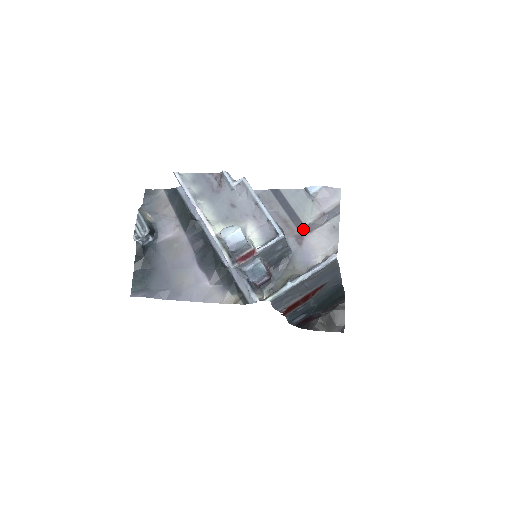
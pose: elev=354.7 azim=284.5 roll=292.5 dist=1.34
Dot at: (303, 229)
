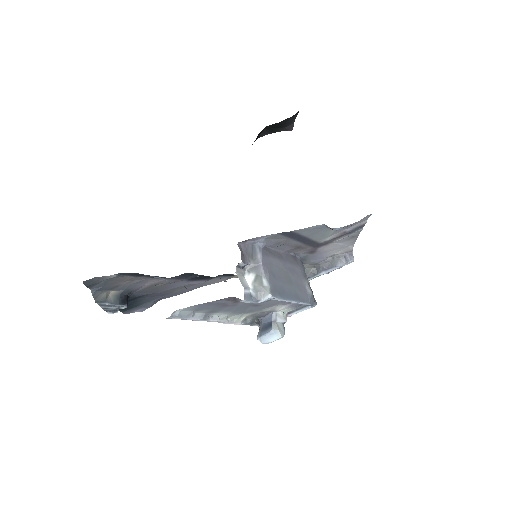
Dot at: (318, 246)
